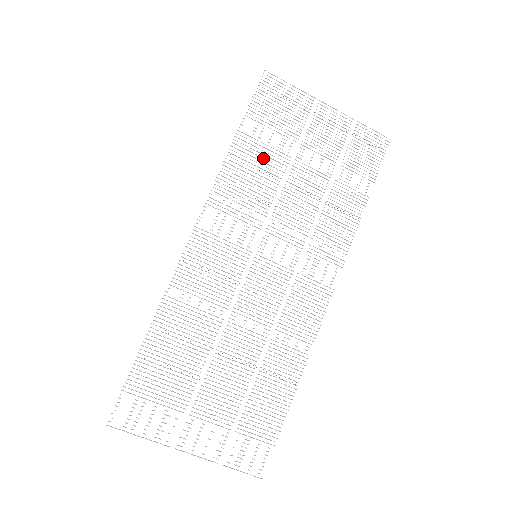
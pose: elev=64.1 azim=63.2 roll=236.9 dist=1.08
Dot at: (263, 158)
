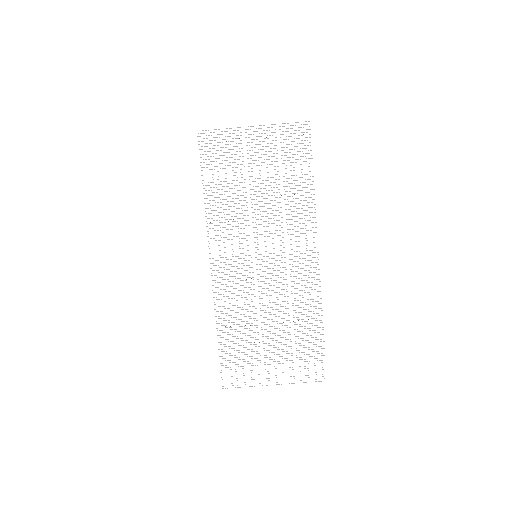
Dot at: occluded
